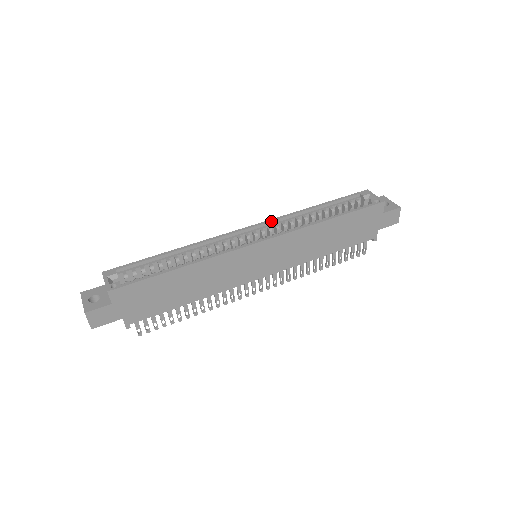
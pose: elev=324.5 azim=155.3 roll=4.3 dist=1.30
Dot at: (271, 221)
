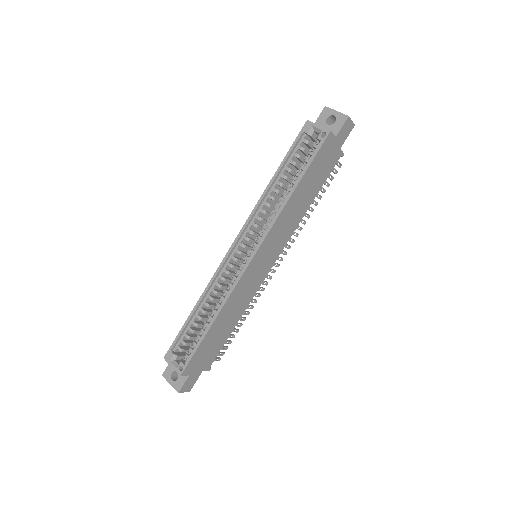
Dot at: (247, 224)
